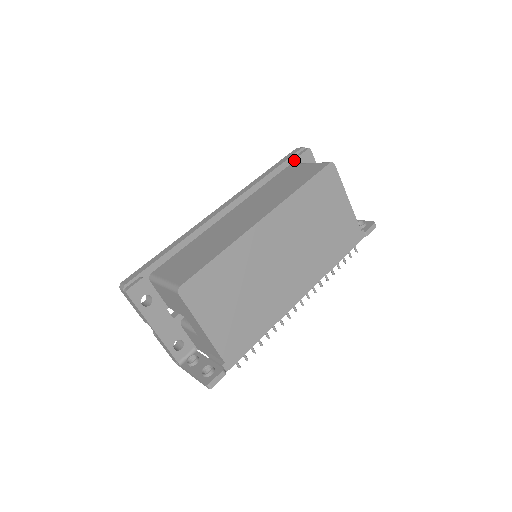
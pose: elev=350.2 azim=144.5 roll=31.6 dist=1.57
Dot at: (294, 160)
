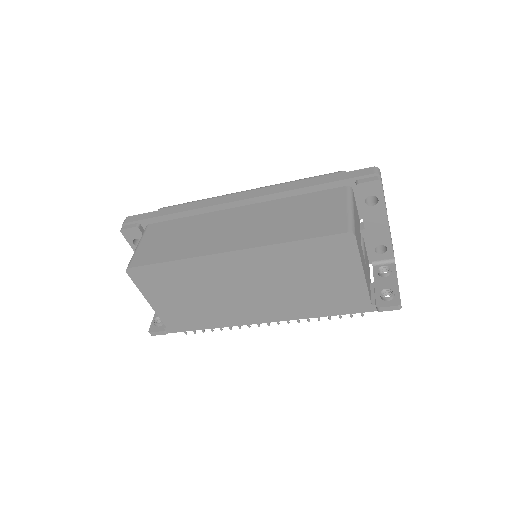
Dot at: (354, 183)
